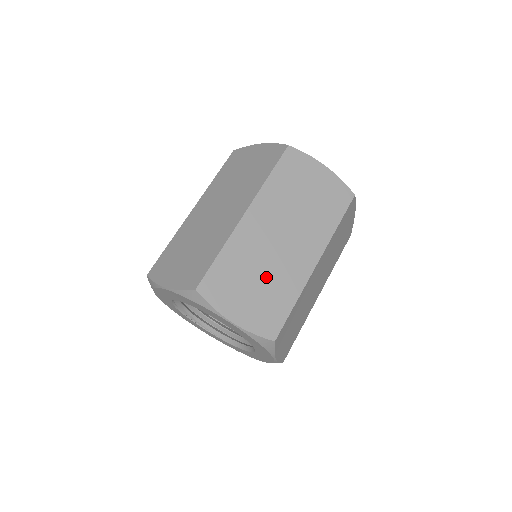
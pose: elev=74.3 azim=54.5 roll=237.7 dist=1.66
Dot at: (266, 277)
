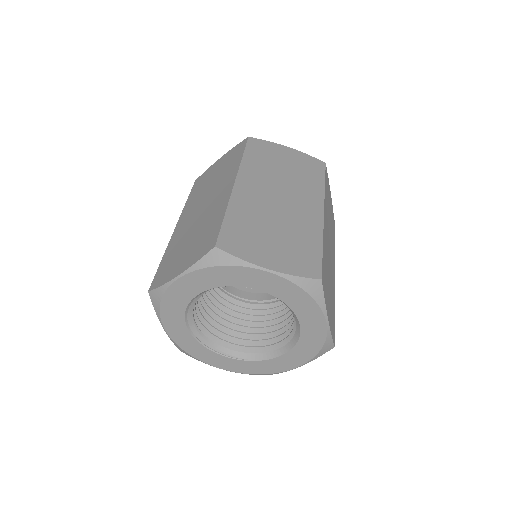
Dot at: (282, 228)
